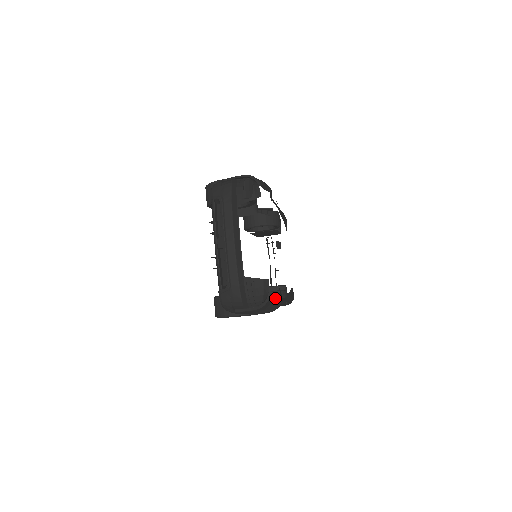
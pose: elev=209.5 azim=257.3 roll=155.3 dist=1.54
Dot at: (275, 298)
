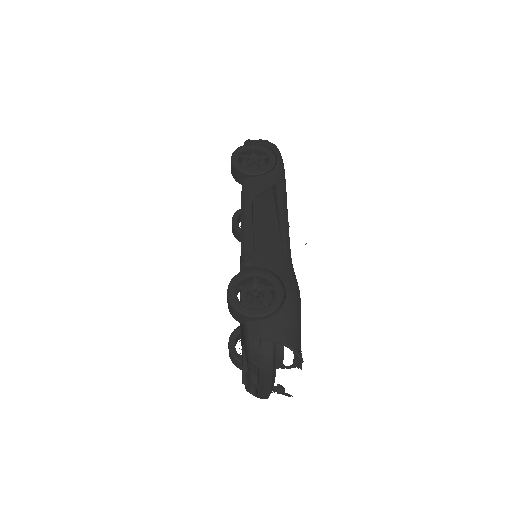
Dot at: occluded
